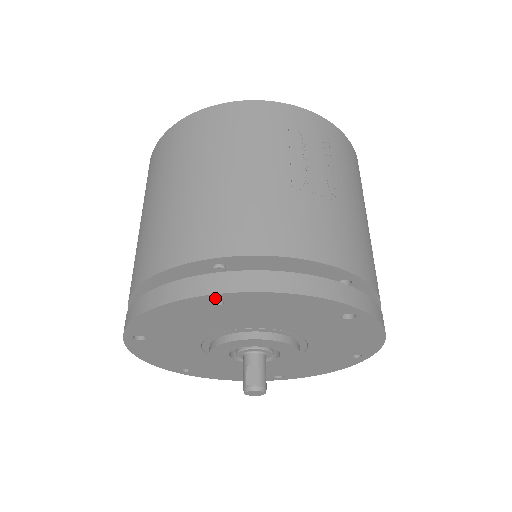
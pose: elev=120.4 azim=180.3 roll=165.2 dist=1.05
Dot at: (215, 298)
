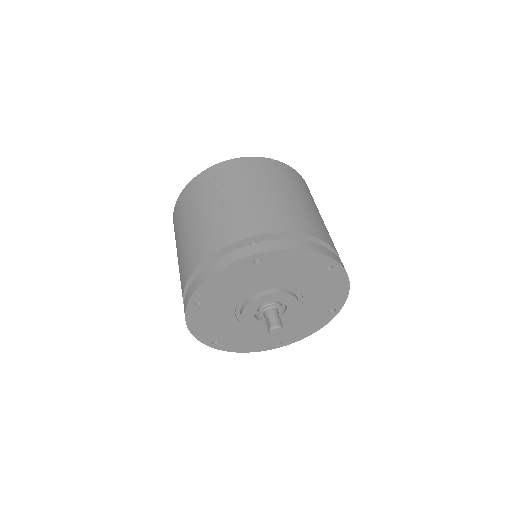
Dot at: (193, 303)
